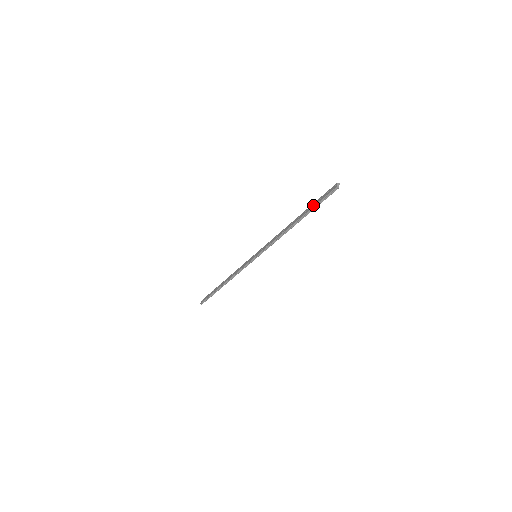
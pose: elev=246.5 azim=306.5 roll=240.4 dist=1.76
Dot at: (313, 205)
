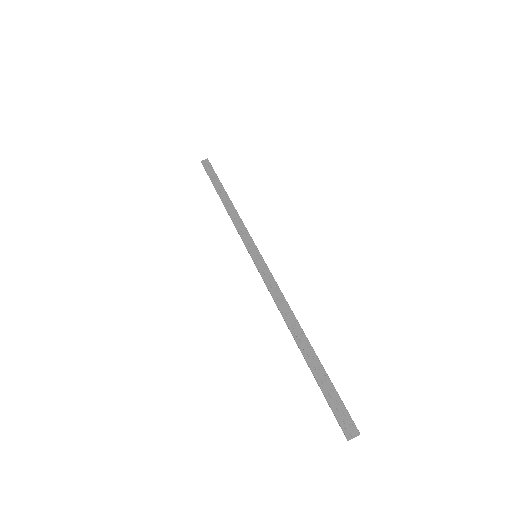
Dot at: (321, 379)
